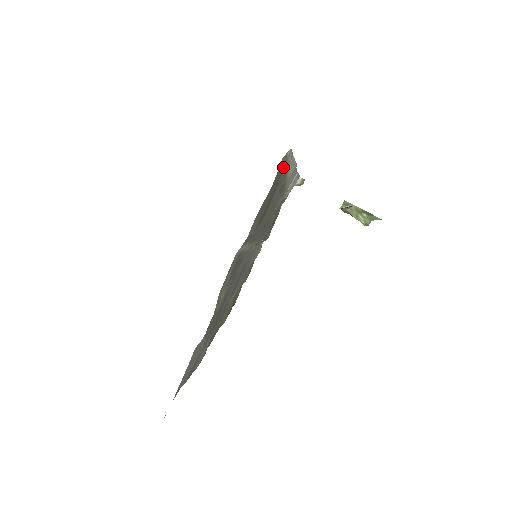
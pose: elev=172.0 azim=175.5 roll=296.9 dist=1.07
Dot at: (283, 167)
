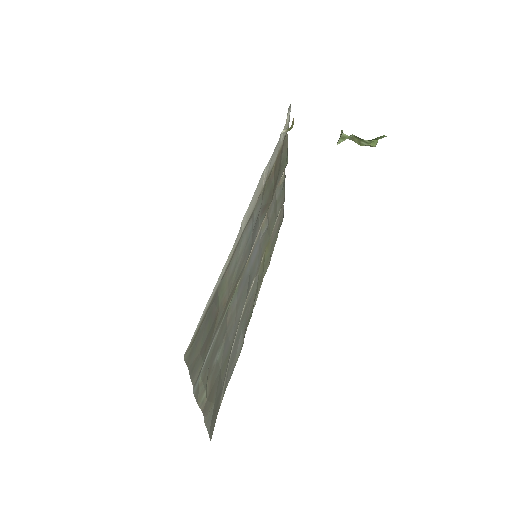
Dot at: (196, 333)
